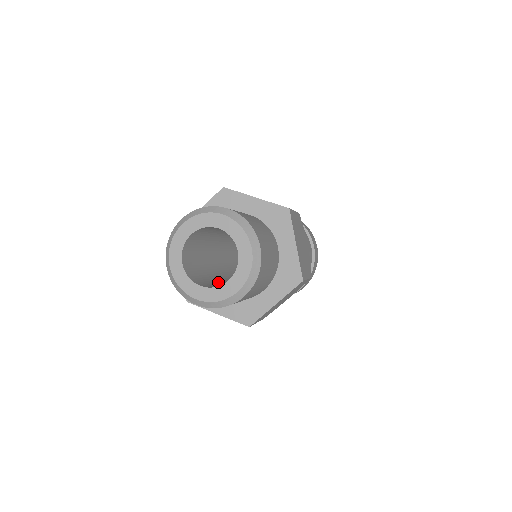
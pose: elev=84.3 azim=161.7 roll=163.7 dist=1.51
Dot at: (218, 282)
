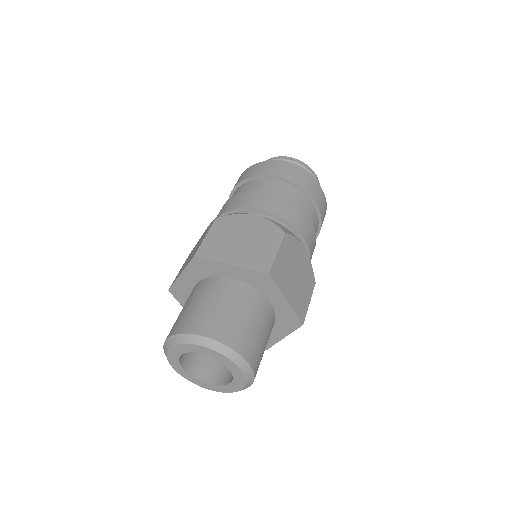
Dot at: occluded
